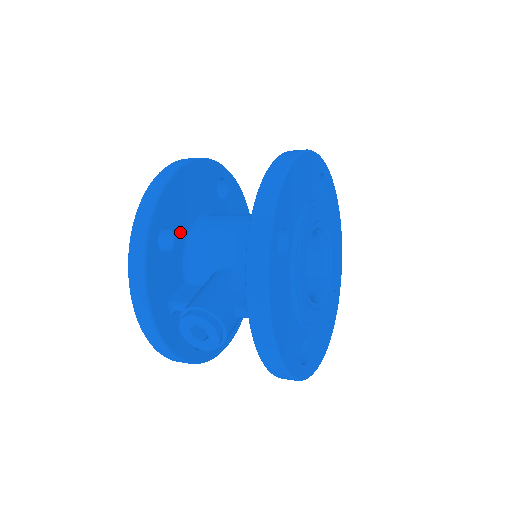
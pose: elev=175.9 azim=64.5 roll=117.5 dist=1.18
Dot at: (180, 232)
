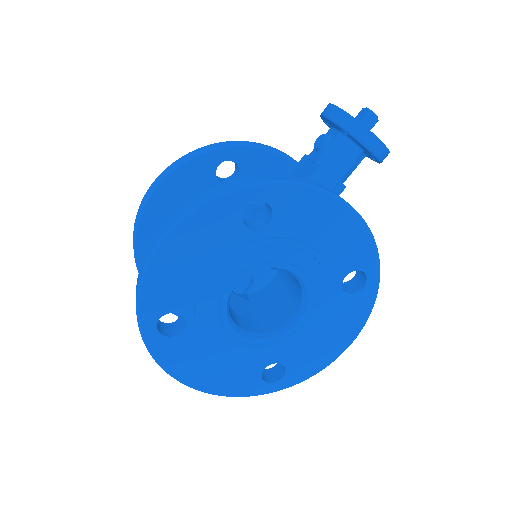
Dot at: occluded
